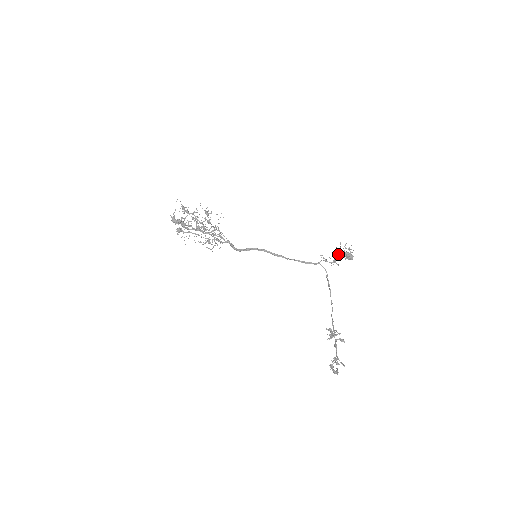
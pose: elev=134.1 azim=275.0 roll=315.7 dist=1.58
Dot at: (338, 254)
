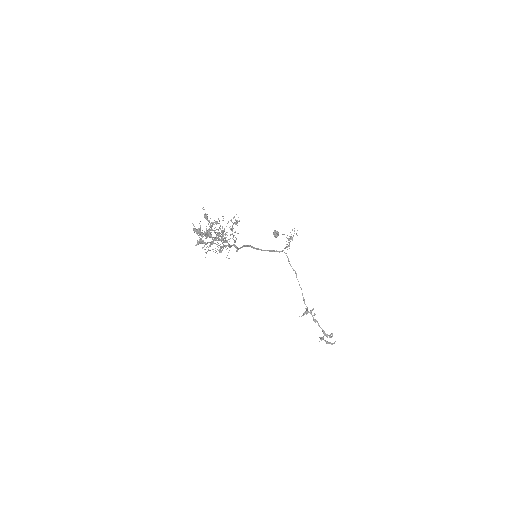
Dot at: occluded
